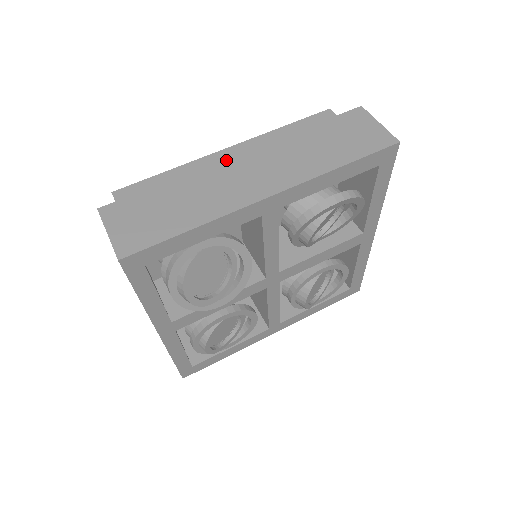
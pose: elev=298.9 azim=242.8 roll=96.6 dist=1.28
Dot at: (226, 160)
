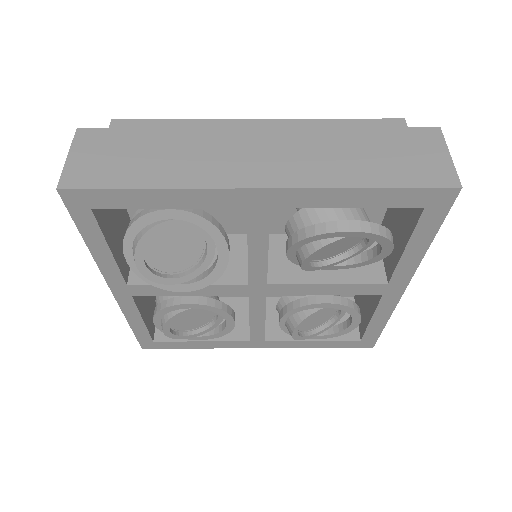
Dot at: (240, 129)
